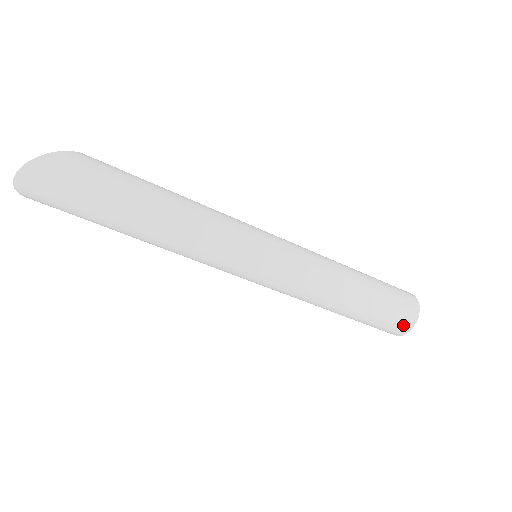
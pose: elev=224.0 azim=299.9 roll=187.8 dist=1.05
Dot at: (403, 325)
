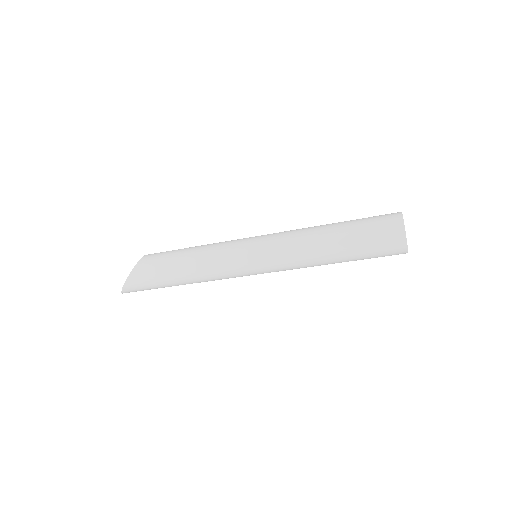
Dot at: (397, 254)
